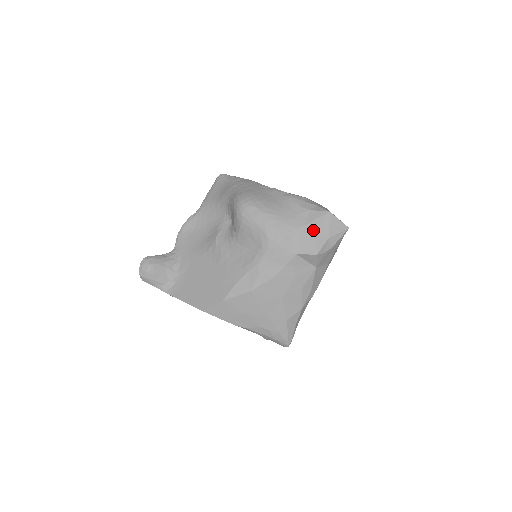
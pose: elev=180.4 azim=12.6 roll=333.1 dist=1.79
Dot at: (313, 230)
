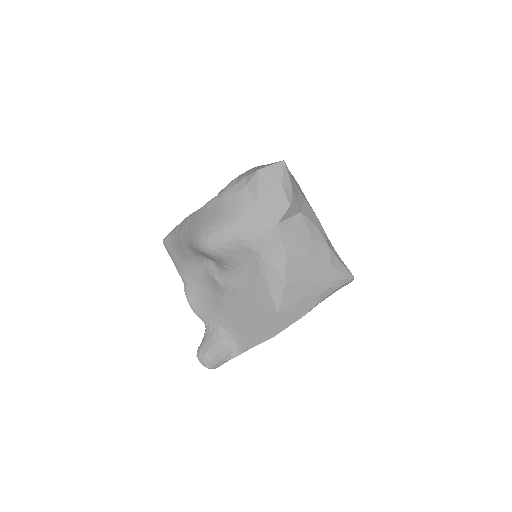
Dot at: (266, 195)
